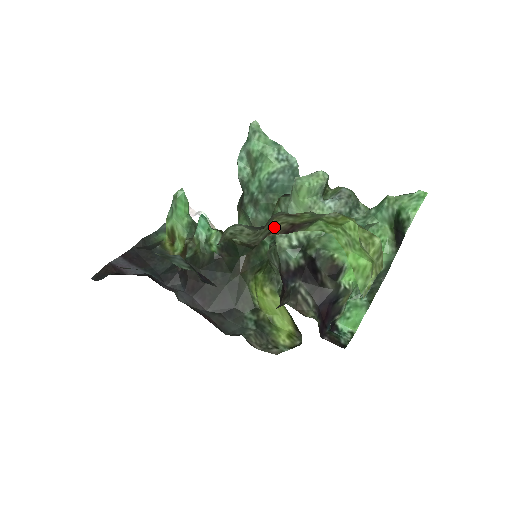
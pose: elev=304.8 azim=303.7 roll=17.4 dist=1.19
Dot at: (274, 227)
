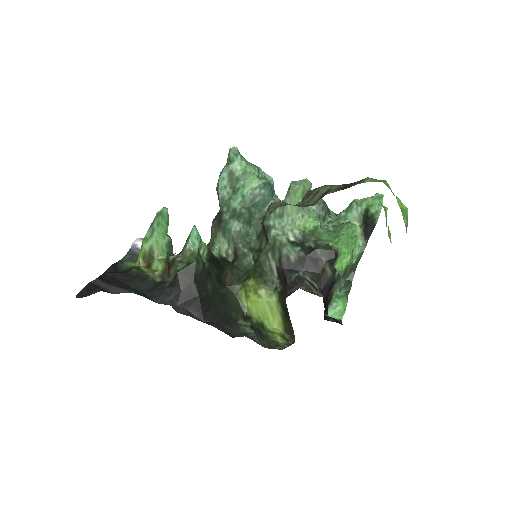
Dot at: (326, 190)
